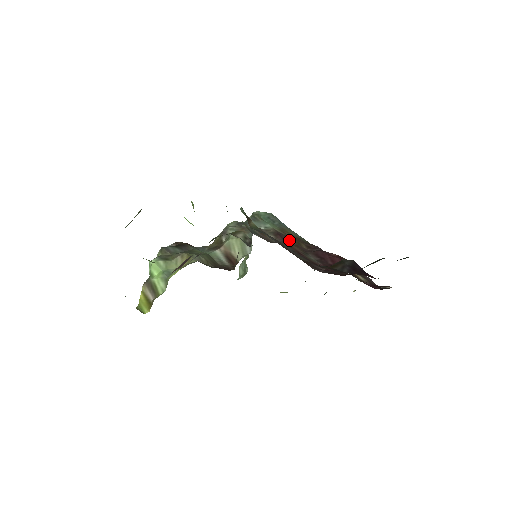
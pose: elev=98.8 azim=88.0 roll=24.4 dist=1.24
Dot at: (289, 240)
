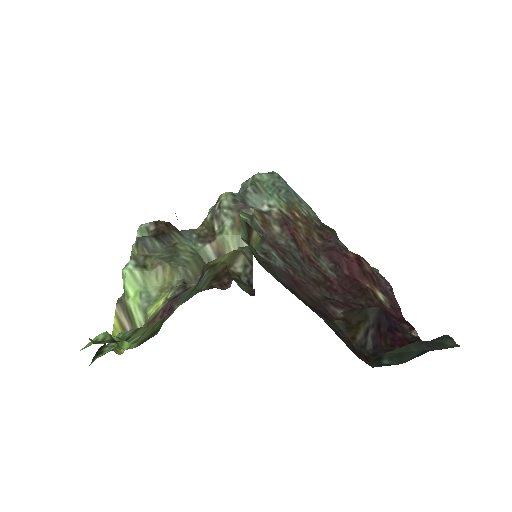
Dot at: (298, 232)
